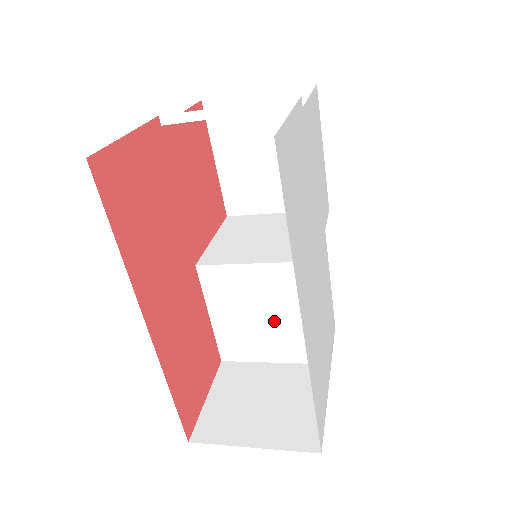
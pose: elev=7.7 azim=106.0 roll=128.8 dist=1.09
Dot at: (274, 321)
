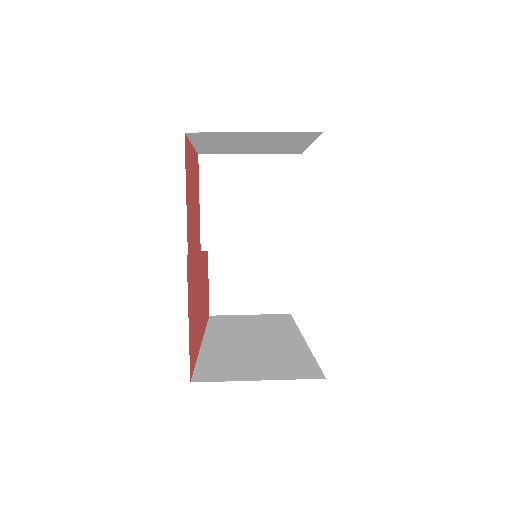
Dot at: occluded
